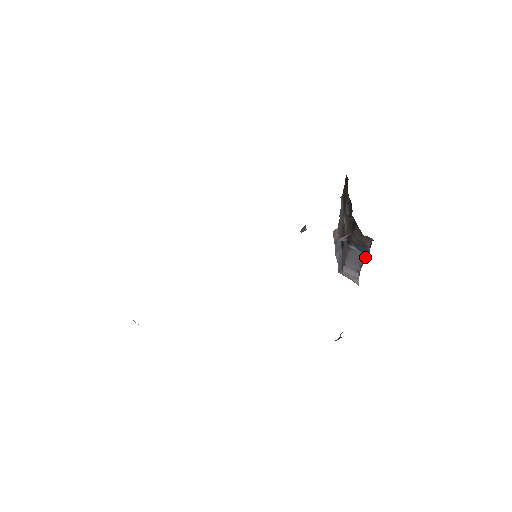
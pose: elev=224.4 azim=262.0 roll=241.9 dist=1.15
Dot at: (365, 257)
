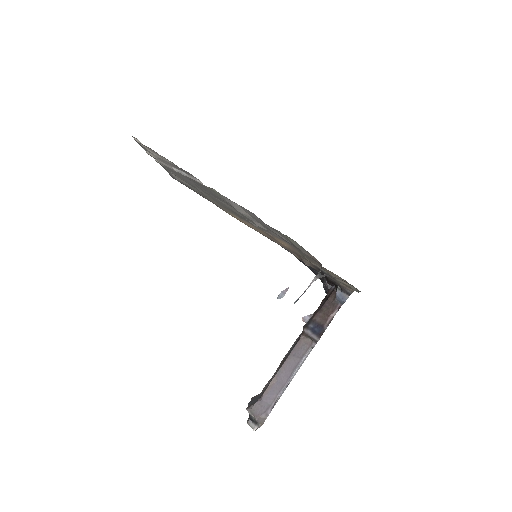
Dot at: (309, 353)
